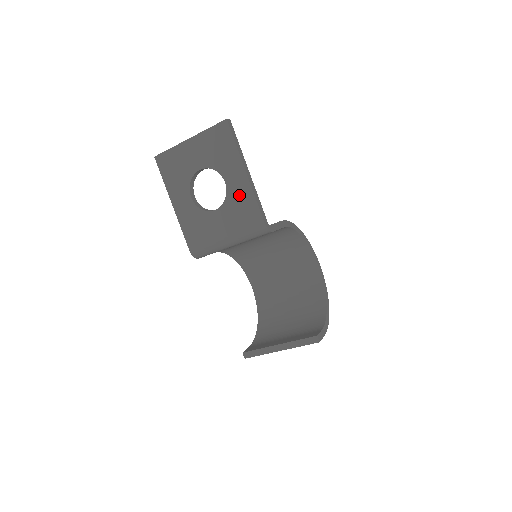
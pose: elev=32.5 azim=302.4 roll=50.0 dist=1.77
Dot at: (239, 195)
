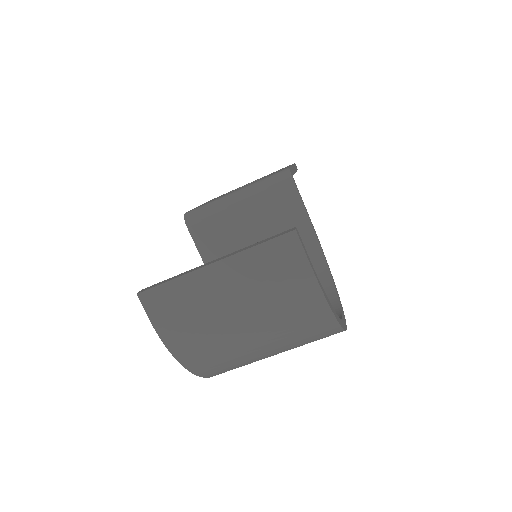
Dot at: occluded
